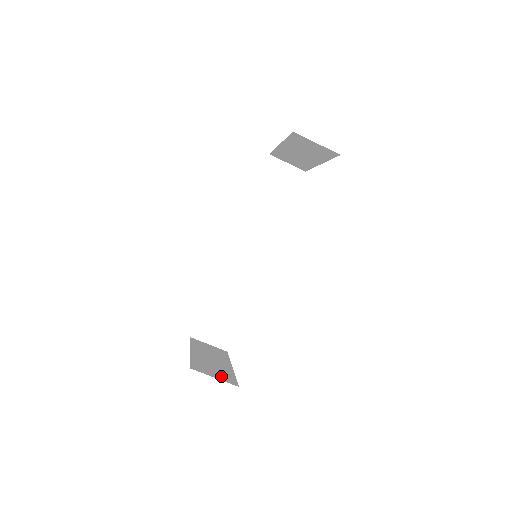
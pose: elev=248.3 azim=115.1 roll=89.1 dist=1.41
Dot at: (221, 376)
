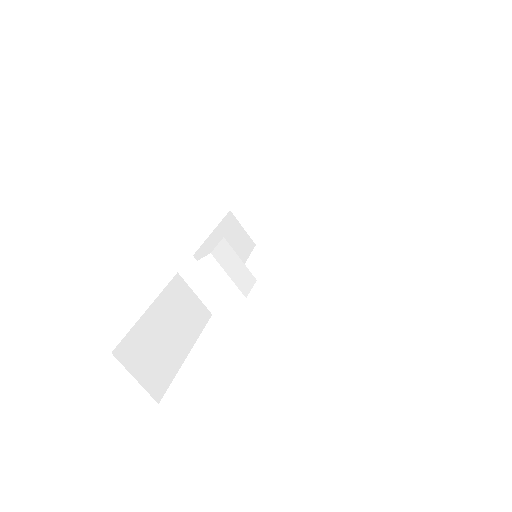
Dot at: occluded
